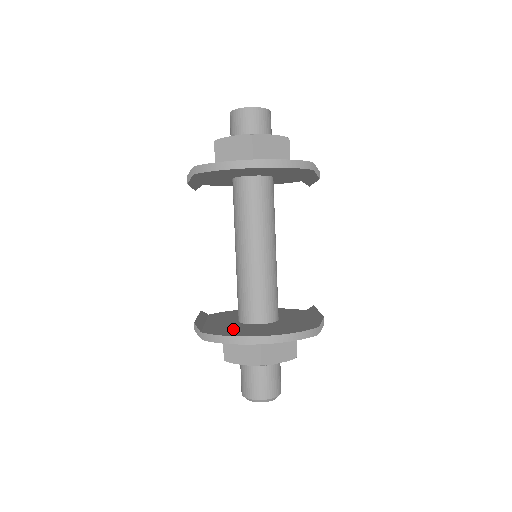
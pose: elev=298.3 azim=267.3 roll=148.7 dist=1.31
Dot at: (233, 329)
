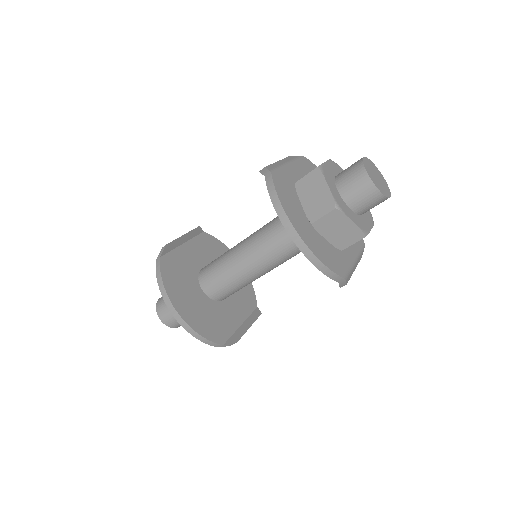
Dot at: (181, 279)
